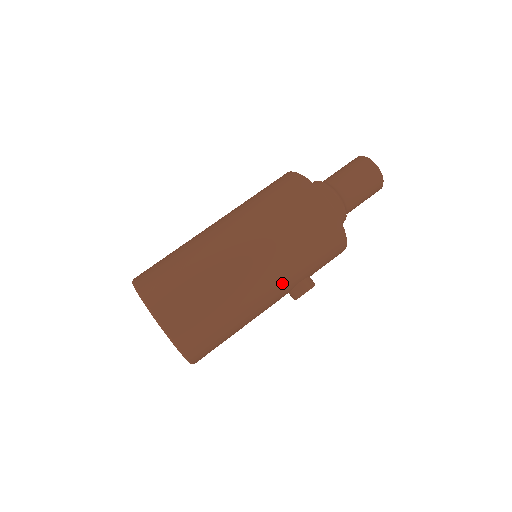
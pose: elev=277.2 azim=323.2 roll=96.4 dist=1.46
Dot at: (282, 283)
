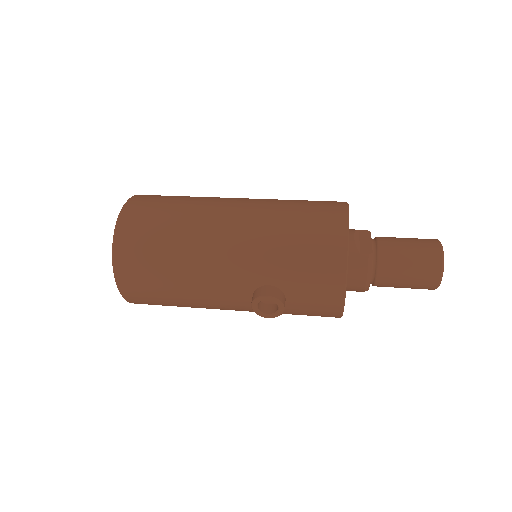
Dot at: (245, 260)
